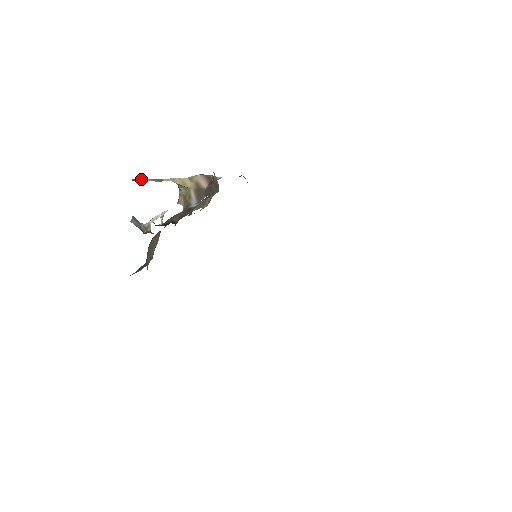
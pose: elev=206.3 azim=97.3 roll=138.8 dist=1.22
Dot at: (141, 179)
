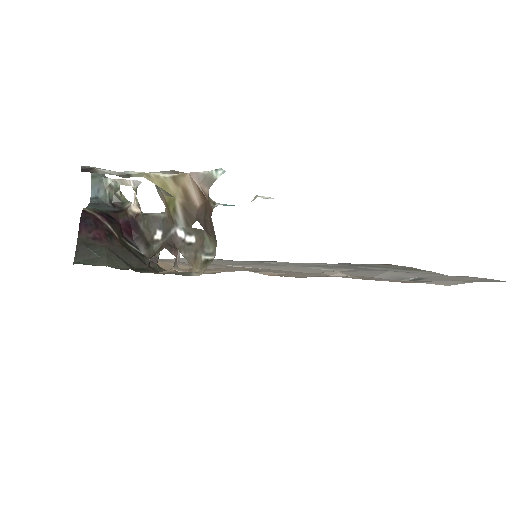
Dot at: (95, 170)
